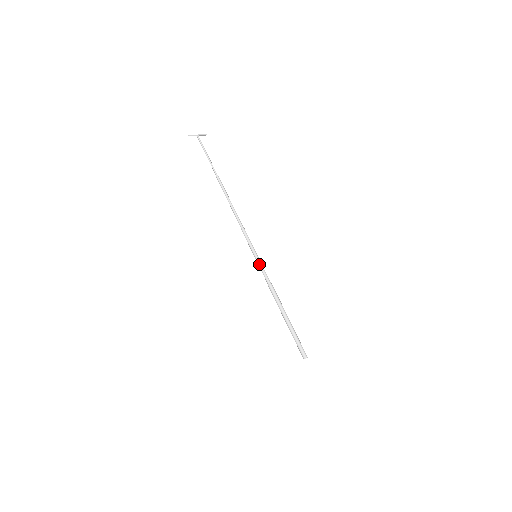
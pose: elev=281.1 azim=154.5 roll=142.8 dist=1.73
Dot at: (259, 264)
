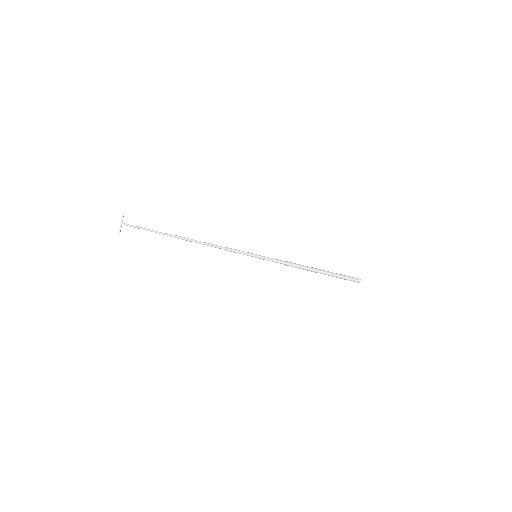
Dot at: occluded
